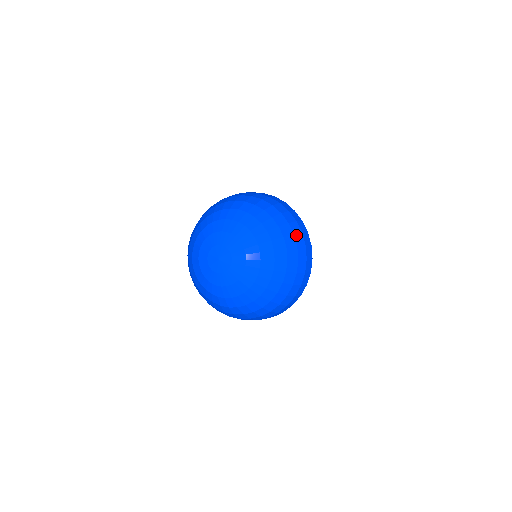
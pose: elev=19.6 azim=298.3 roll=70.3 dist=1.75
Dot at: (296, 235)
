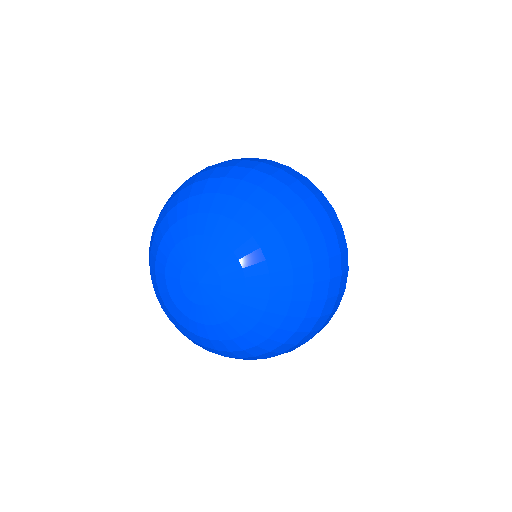
Dot at: (306, 200)
